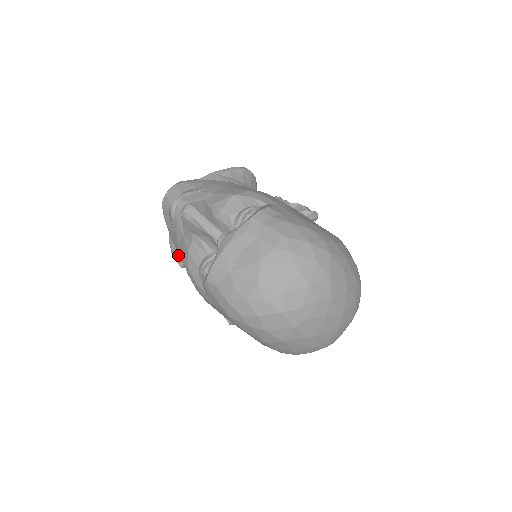
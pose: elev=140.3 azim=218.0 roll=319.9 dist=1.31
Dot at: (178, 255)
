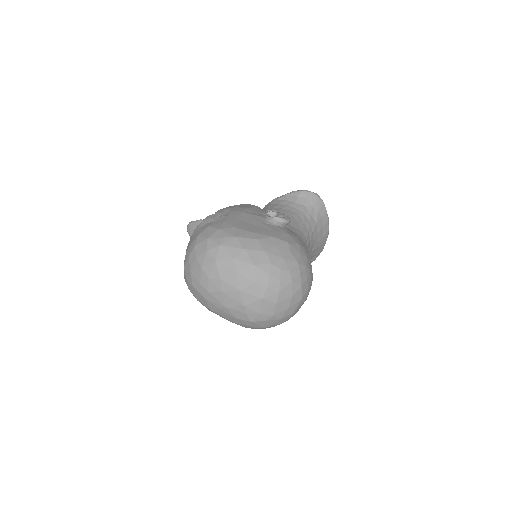
Dot at: occluded
